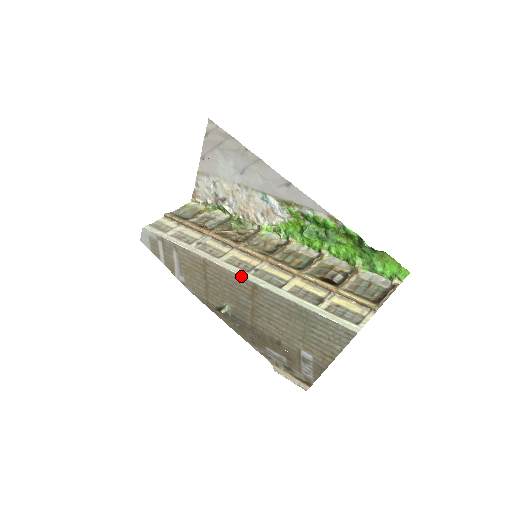
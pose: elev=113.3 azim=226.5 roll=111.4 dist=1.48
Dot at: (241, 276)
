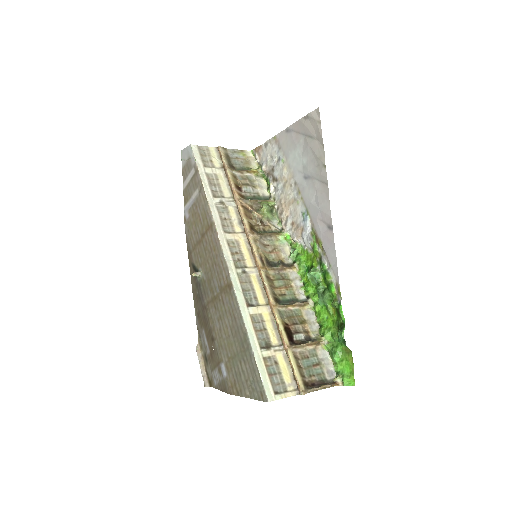
Dot at: (227, 267)
